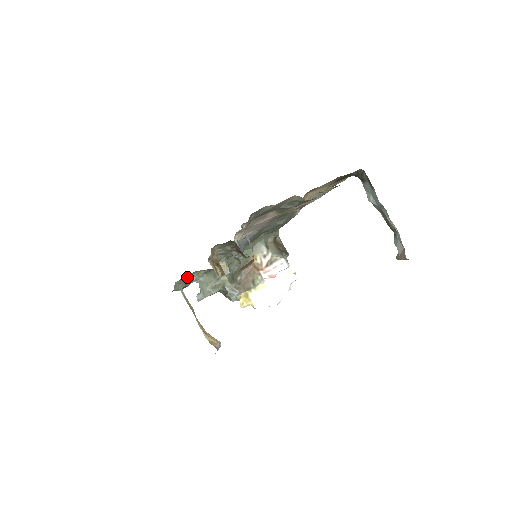
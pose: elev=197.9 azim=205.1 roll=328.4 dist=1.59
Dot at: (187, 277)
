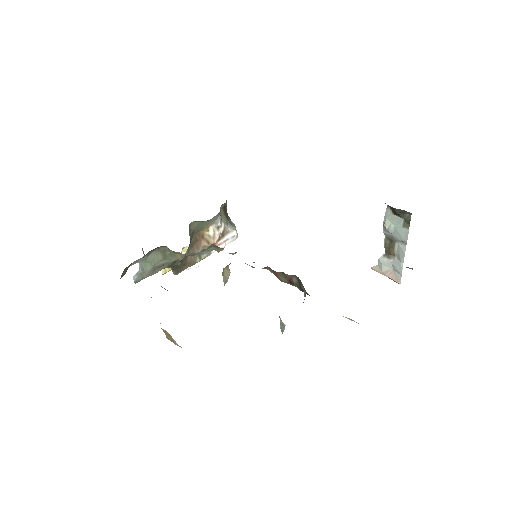
Dot at: (135, 261)
